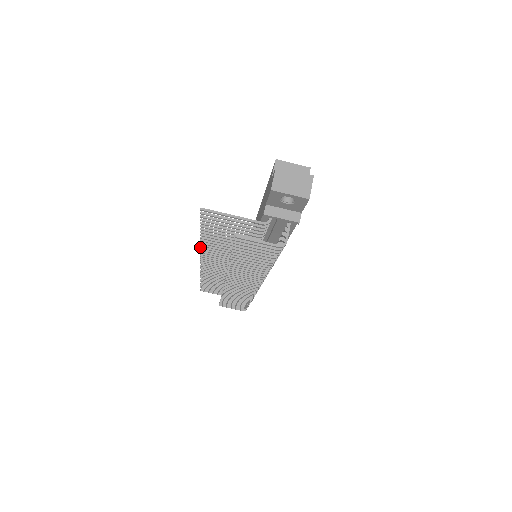
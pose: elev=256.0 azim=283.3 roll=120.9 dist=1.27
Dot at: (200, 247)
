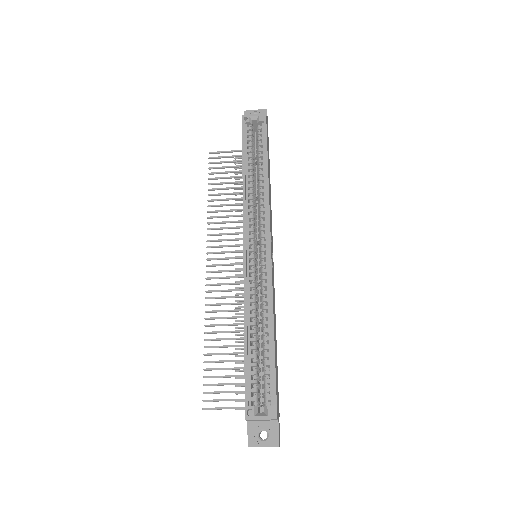
Dot at: occluded
